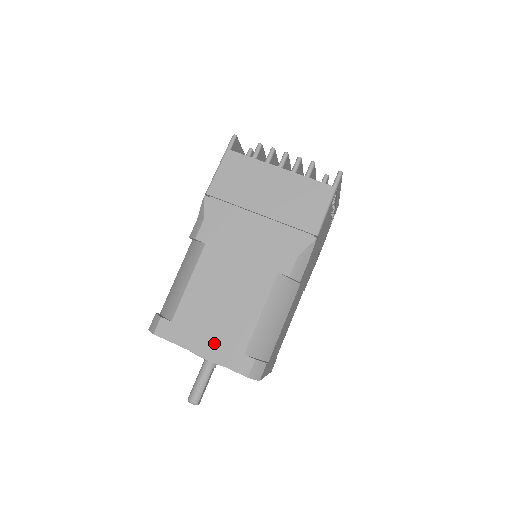
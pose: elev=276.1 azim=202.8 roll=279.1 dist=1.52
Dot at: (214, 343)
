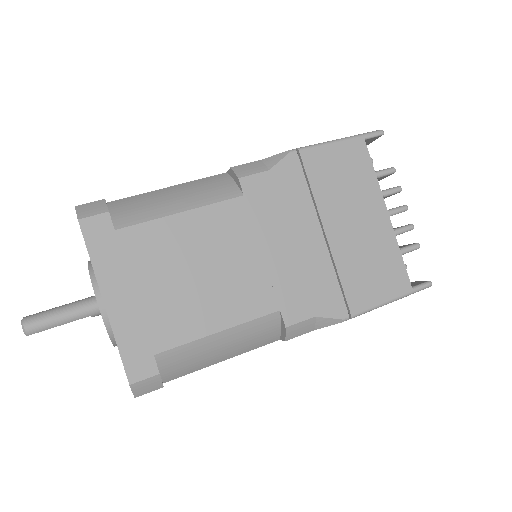
Dot at: (135, 307)
